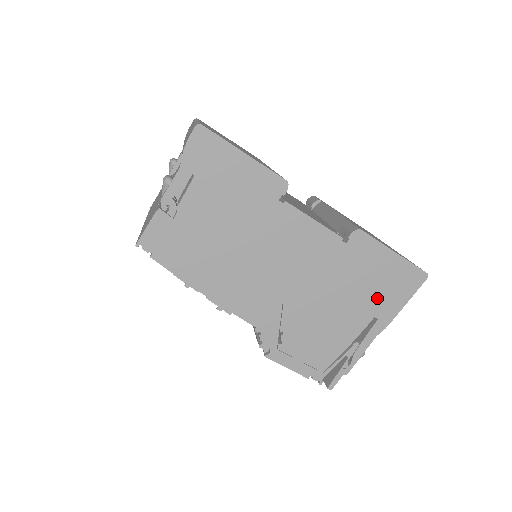
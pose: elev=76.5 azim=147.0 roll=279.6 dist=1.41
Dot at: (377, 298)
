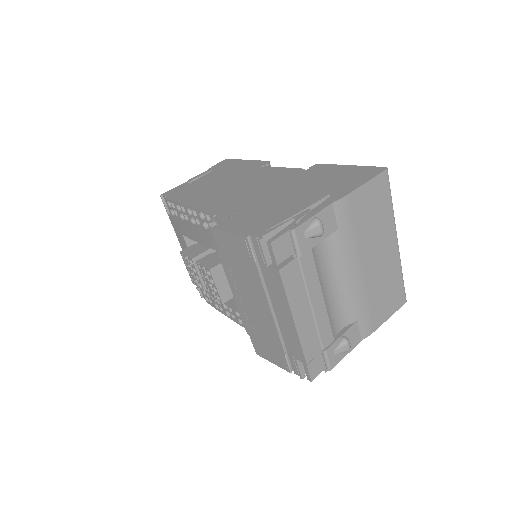
Dot at: (333, 185)
